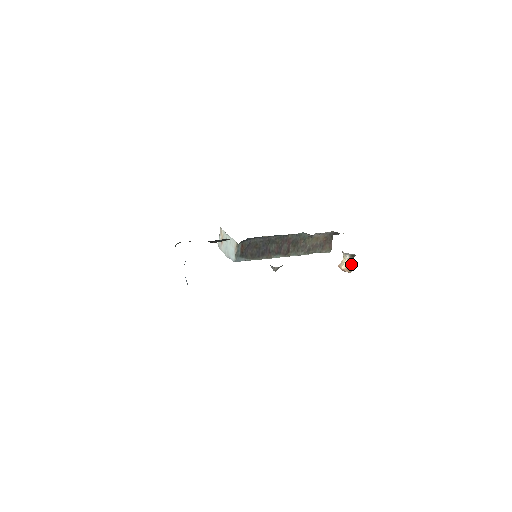
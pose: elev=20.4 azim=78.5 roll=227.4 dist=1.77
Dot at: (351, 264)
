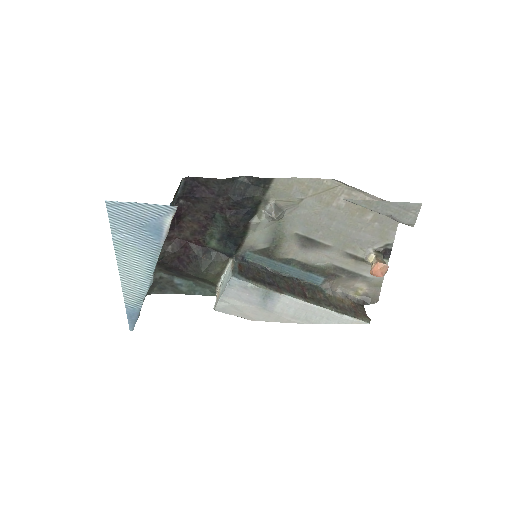
Dot at: (383, 261)
